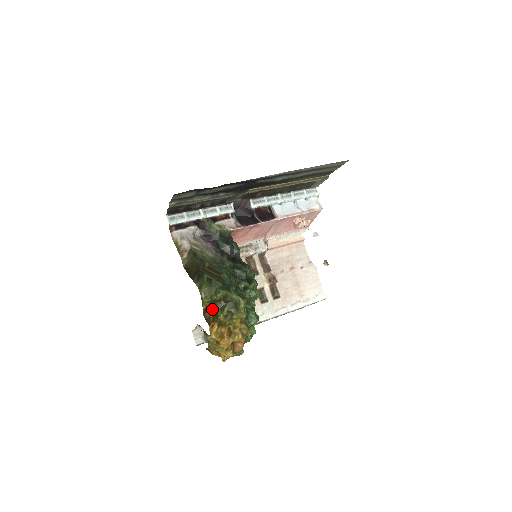
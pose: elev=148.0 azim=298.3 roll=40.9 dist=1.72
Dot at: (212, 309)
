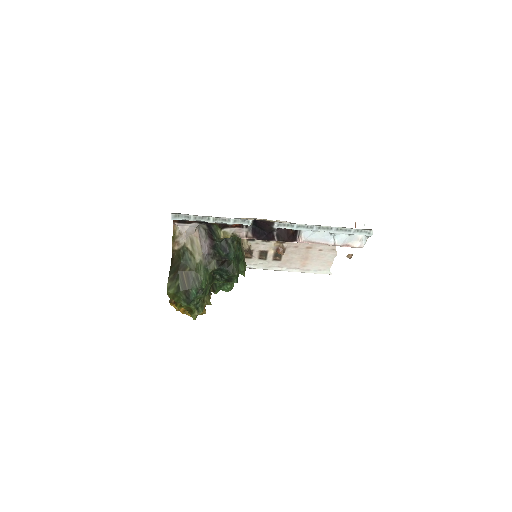
Dot at: occluded
